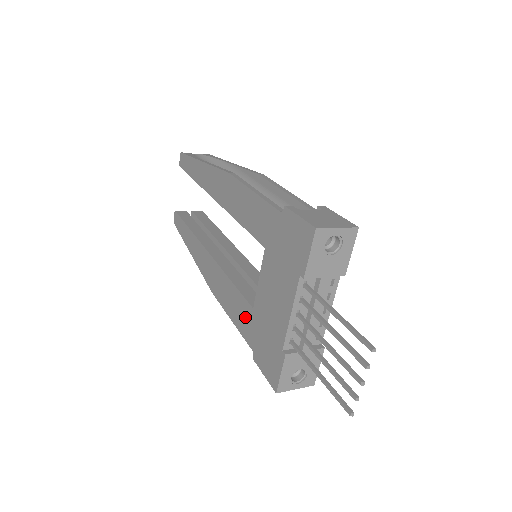
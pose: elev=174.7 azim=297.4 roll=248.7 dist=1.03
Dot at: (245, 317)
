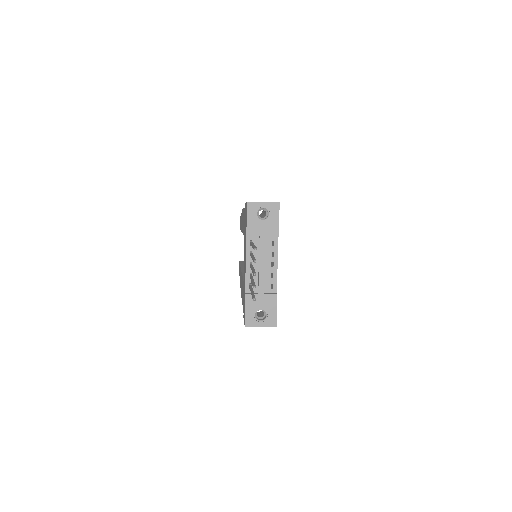
Dot at: occluded
